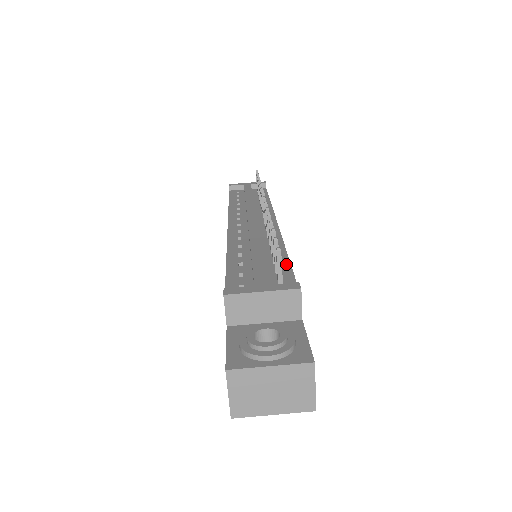
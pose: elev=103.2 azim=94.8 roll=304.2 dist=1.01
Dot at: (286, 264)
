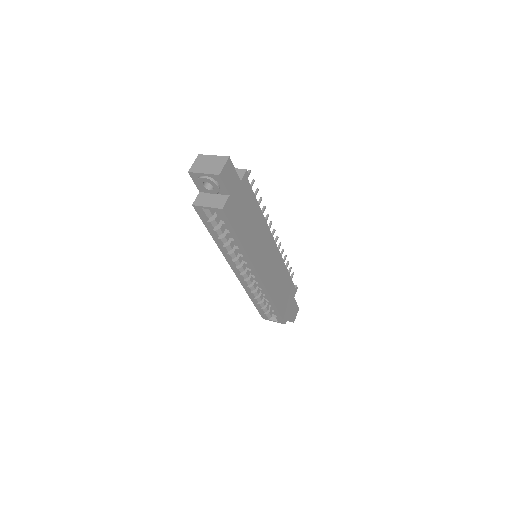
Dot at: (255, 199)
